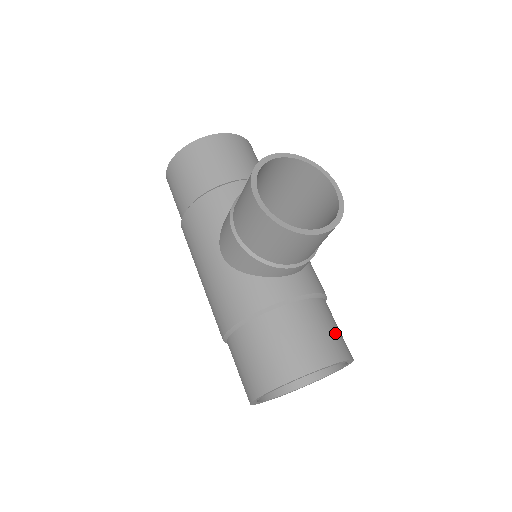
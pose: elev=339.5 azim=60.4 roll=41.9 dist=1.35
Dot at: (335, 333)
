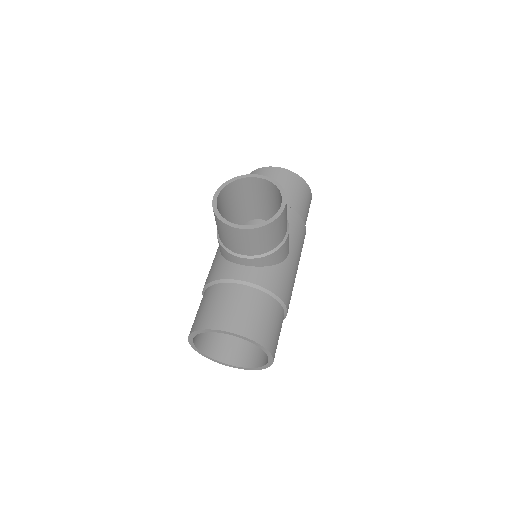
Dot at: (254, 318)
